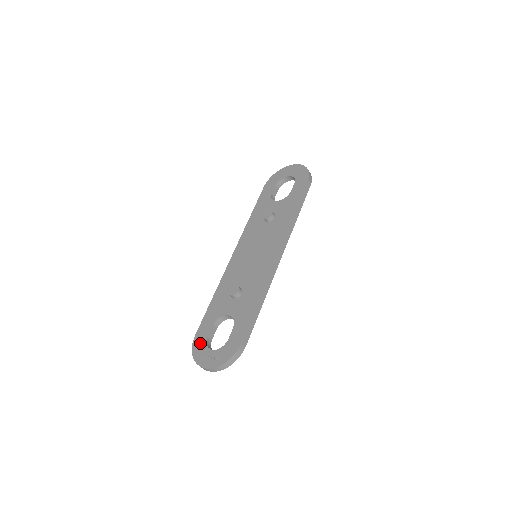
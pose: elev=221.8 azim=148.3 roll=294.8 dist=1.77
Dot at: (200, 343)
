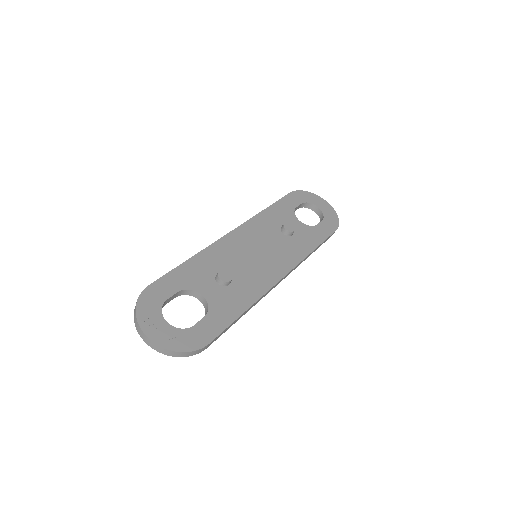
Dot at: (153, 300)
